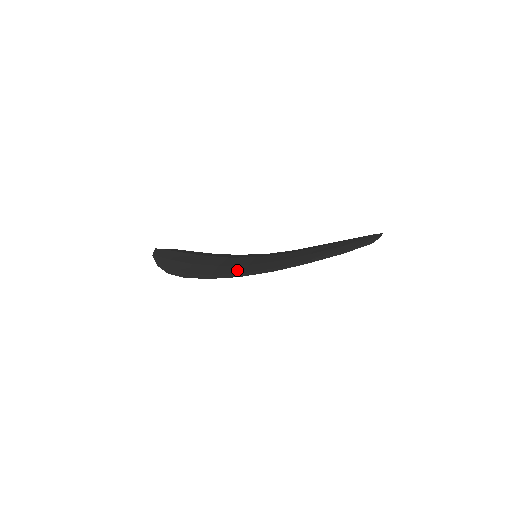
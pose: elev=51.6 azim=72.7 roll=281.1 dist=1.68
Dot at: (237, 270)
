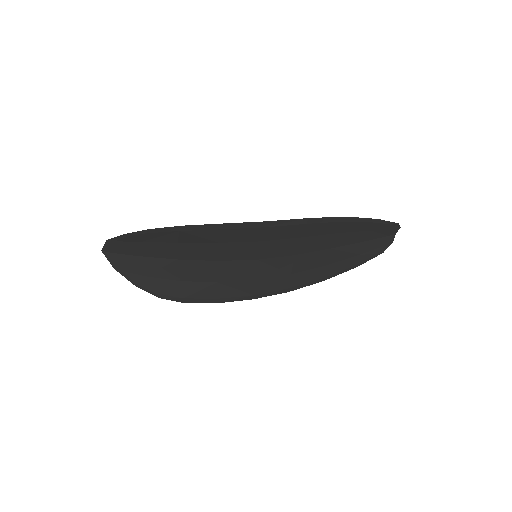
Dot at: (254, 230)
